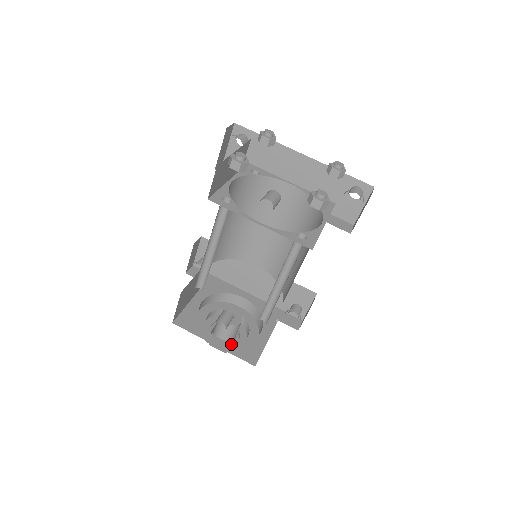
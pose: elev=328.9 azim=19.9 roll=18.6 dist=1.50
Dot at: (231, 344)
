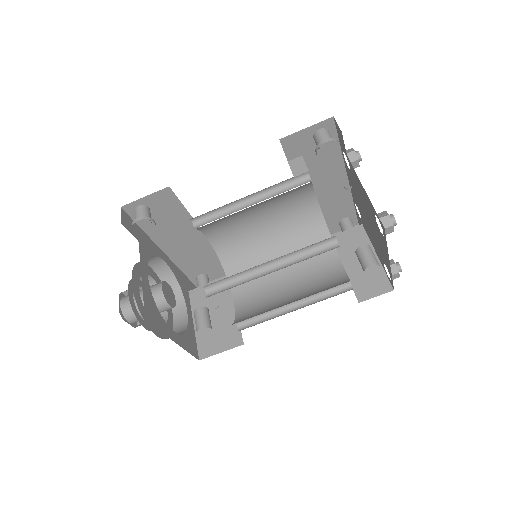
Dot at: (182, 337)
